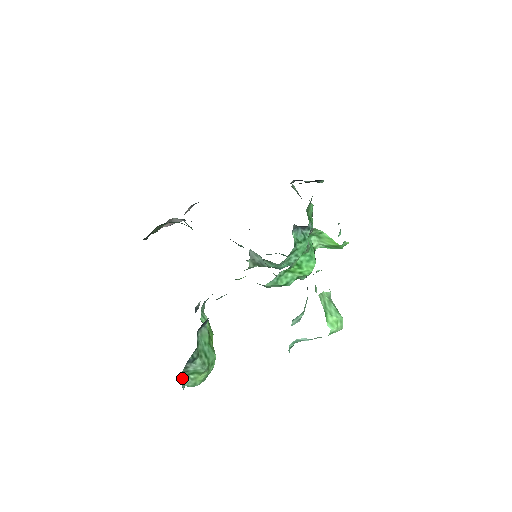
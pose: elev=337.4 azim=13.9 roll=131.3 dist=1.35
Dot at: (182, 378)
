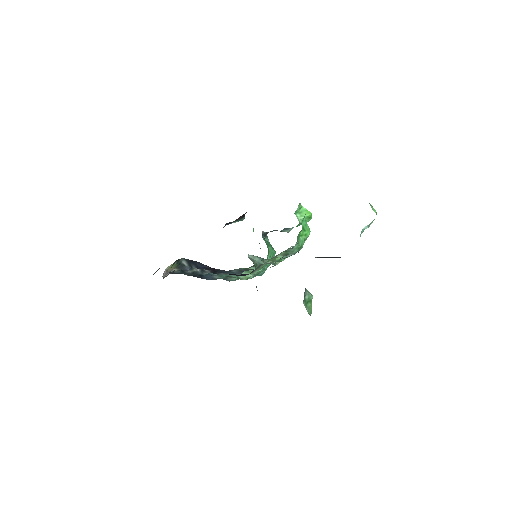
Dot at: (305, 307)
